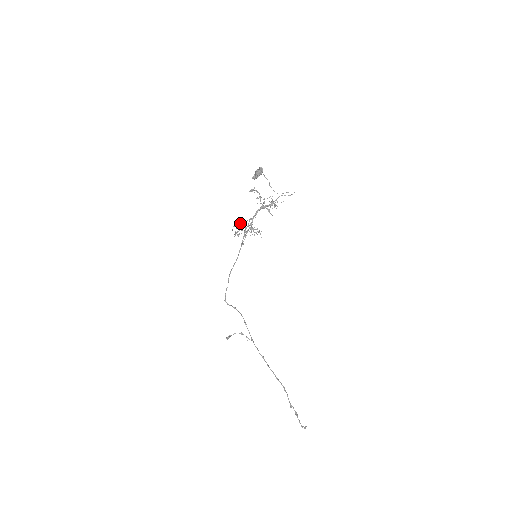
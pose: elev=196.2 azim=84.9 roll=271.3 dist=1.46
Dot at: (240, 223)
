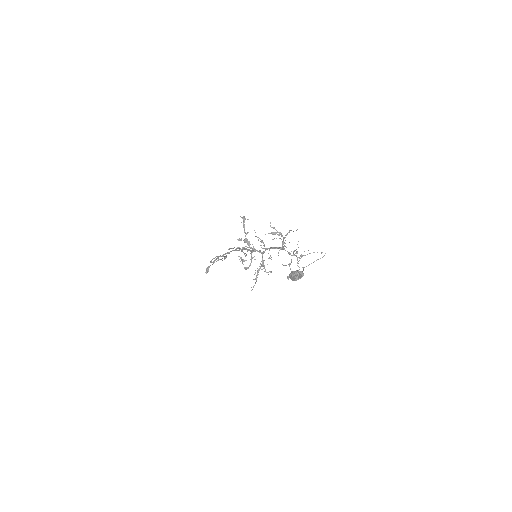
Dot at: (249, 245)
